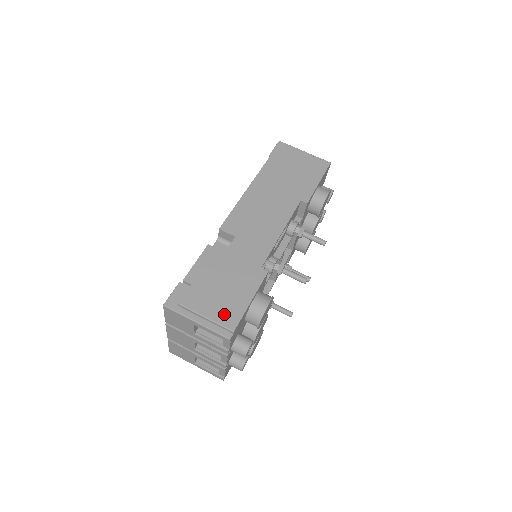
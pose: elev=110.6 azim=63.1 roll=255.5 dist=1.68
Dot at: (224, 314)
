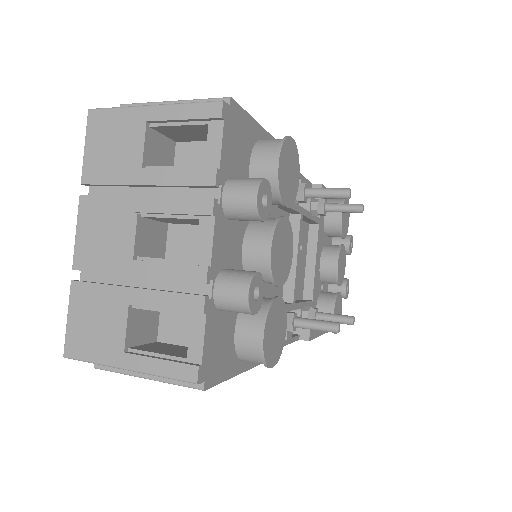
Dot at: occluded
